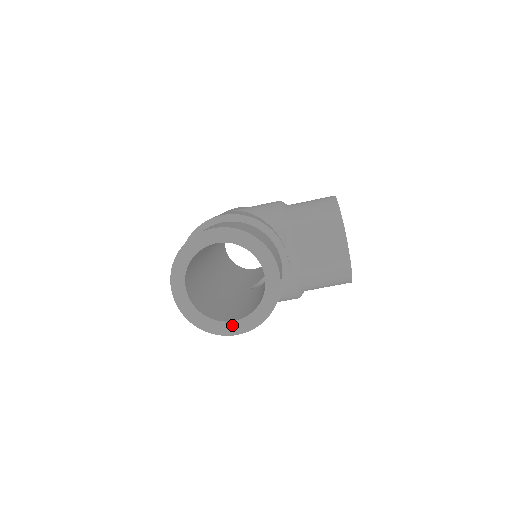
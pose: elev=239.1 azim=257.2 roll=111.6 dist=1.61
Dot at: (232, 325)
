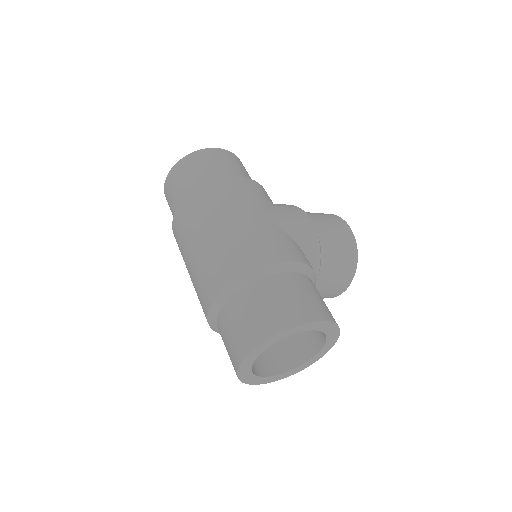
Dot at: (269, 378)
